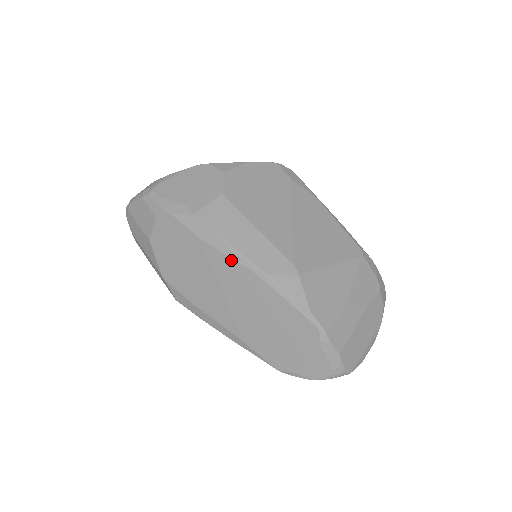
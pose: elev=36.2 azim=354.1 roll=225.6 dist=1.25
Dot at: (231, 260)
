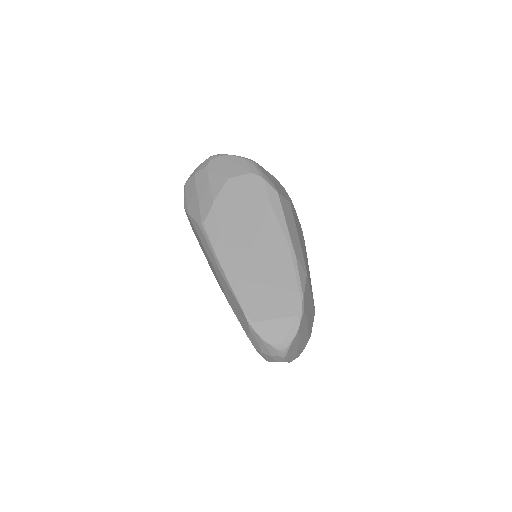
Dot at: (281, 230)
